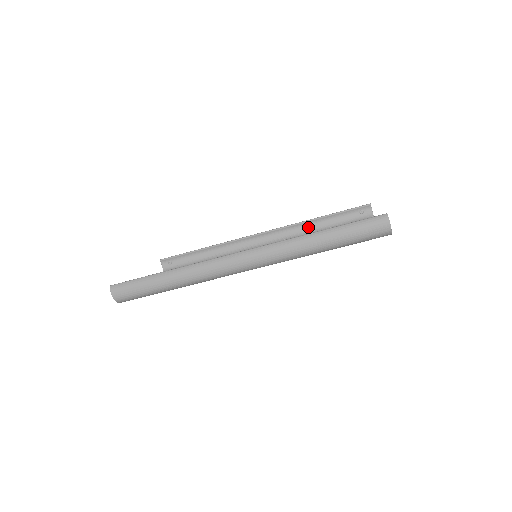
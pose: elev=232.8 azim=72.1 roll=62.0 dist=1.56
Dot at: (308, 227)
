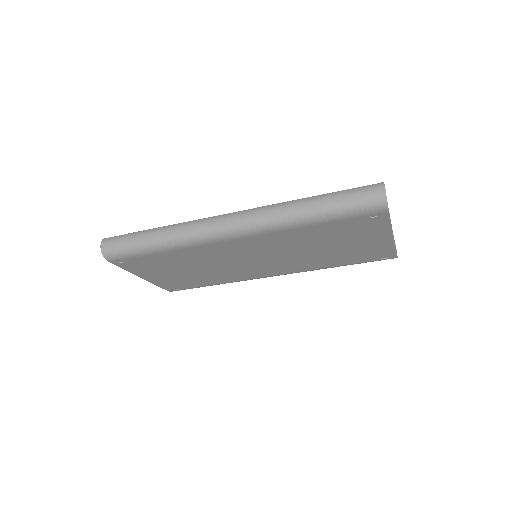
Dot at: occluded
